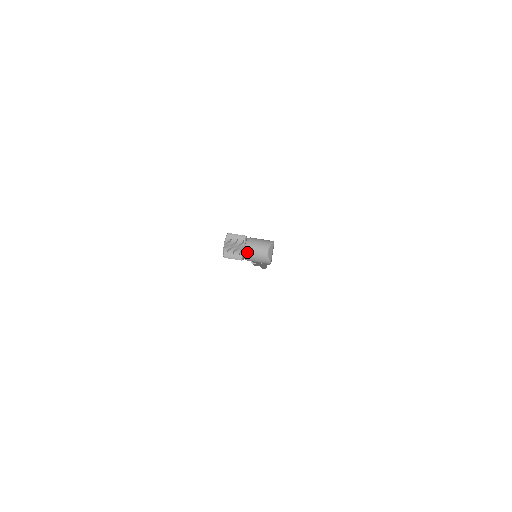
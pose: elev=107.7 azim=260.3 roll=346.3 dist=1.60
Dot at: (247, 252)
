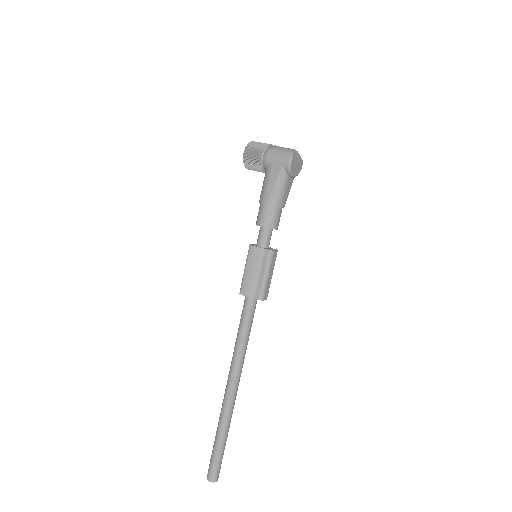
Dot at: (273, 146)
